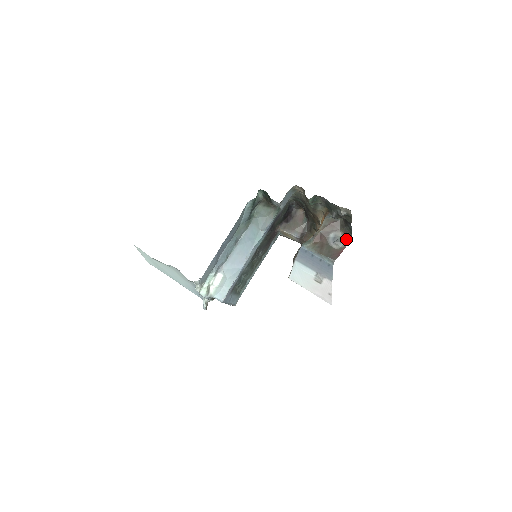
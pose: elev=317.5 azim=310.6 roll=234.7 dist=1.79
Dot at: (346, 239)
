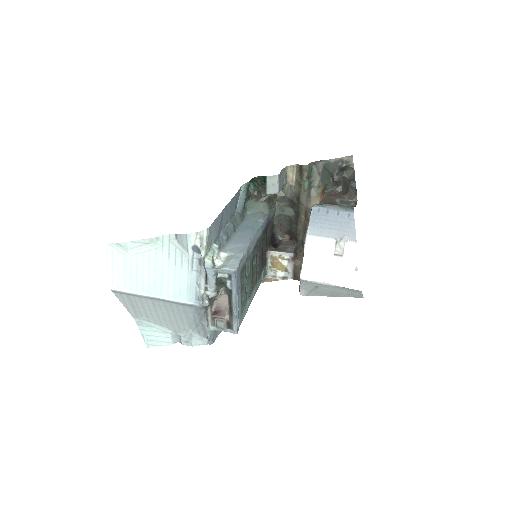
Dot at: (353, 202)
